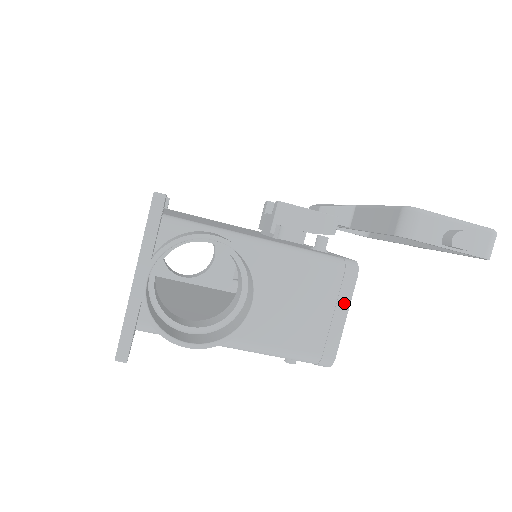
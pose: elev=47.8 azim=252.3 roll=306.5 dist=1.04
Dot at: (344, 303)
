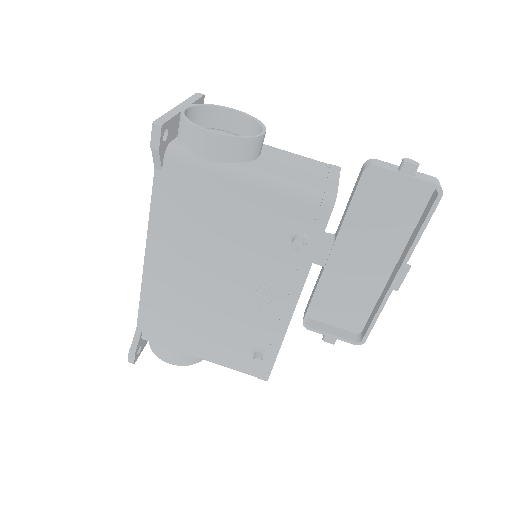
Dot at: (335, 174)
